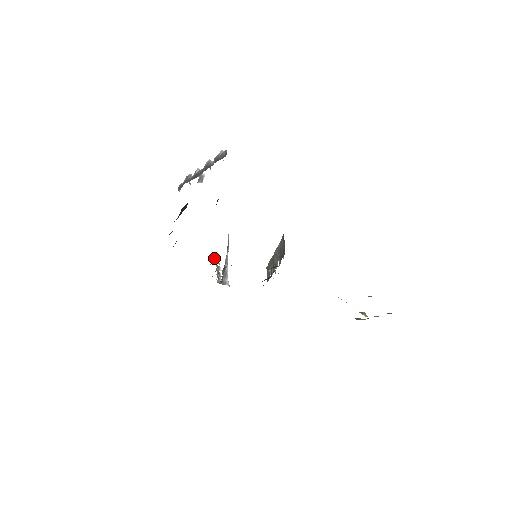
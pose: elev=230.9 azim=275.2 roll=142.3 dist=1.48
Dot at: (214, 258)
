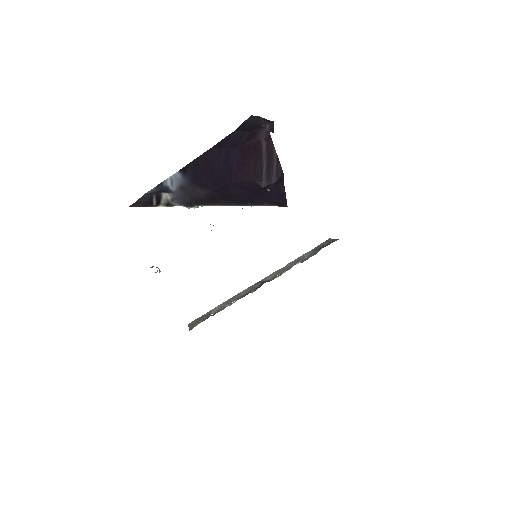
Dot at: occluded
